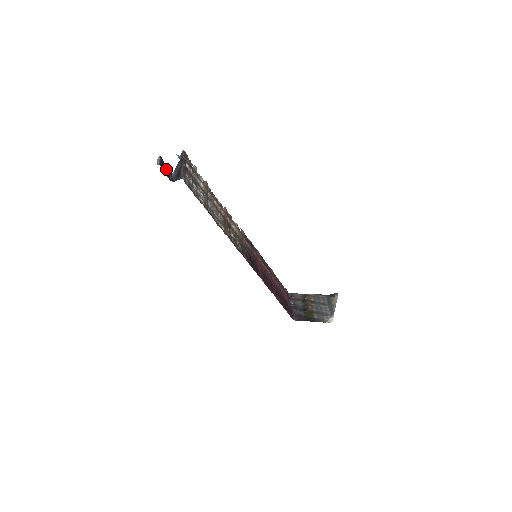
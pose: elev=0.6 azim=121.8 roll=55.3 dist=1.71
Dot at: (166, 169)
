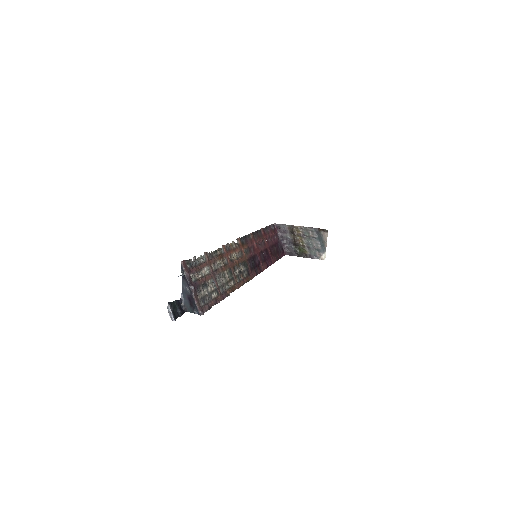
Dot at: (178, 307)
